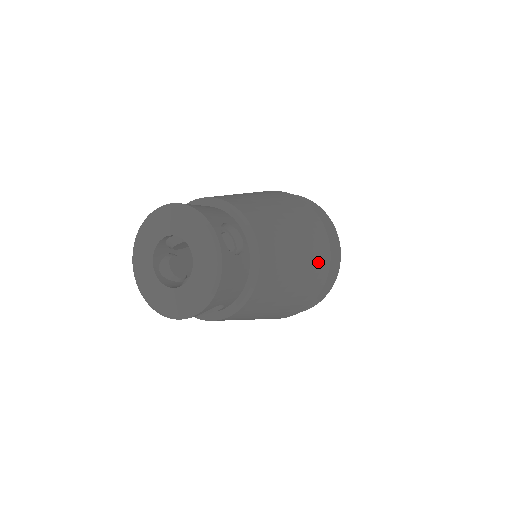
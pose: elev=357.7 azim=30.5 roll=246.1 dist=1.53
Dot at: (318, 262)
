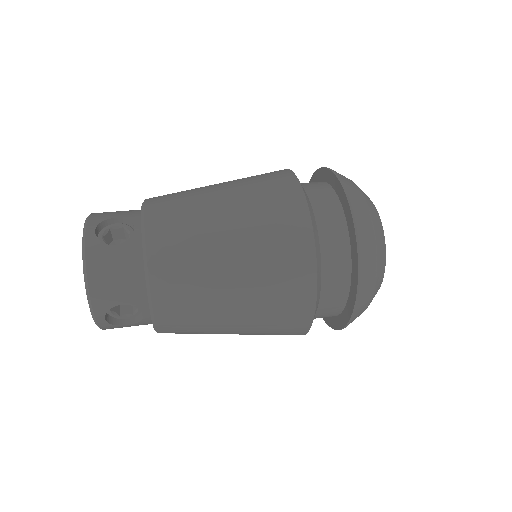
Dot at: (279, 235)
